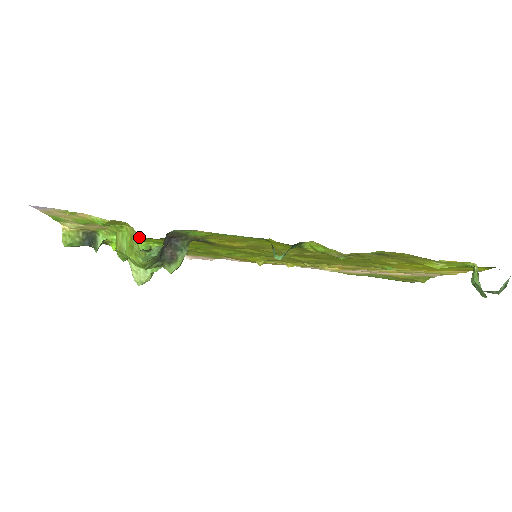
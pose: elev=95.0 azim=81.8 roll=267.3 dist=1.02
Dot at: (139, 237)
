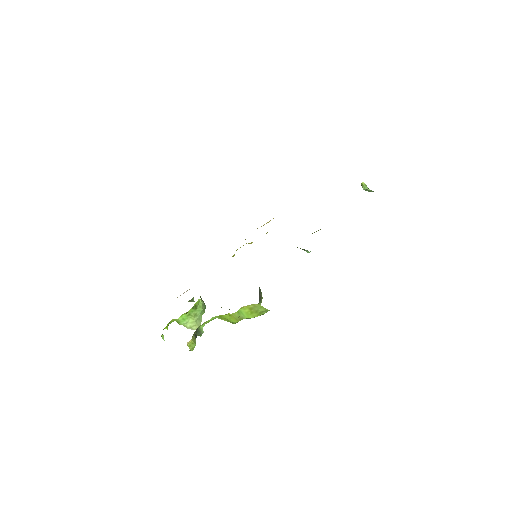
Dot at: occluded
